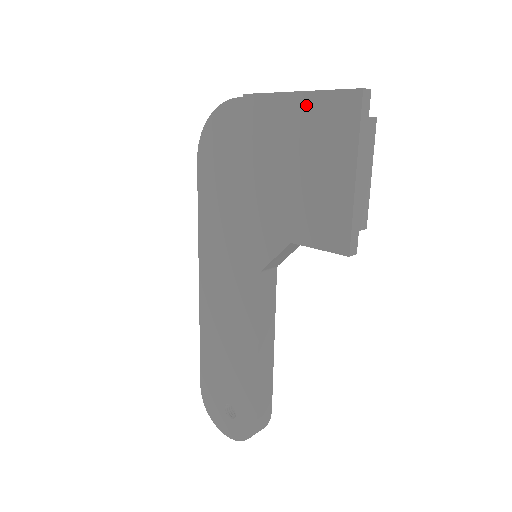
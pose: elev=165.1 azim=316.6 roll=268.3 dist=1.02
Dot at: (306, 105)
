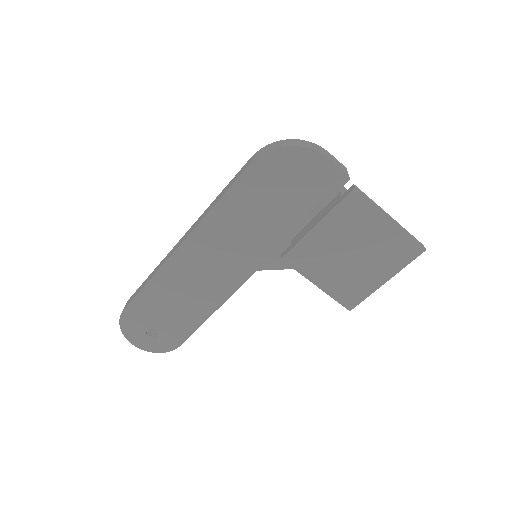
Dot at: (391, 231)
